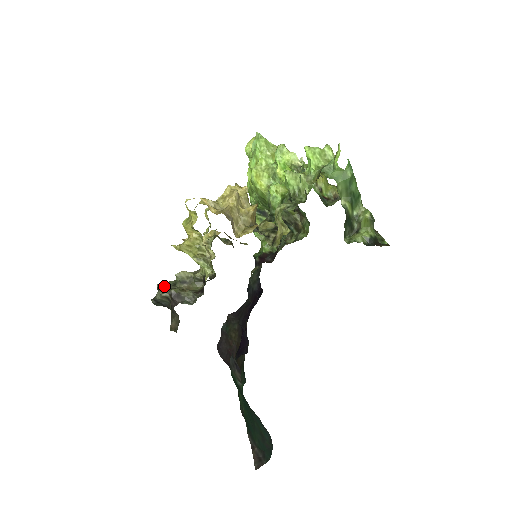
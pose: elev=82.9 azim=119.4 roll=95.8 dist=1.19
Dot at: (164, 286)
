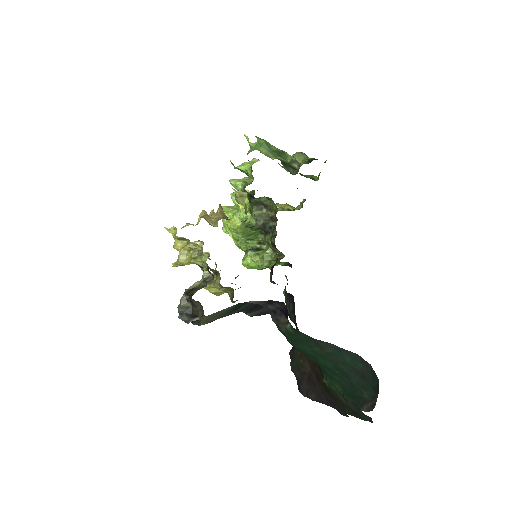
Dot at: occluded
